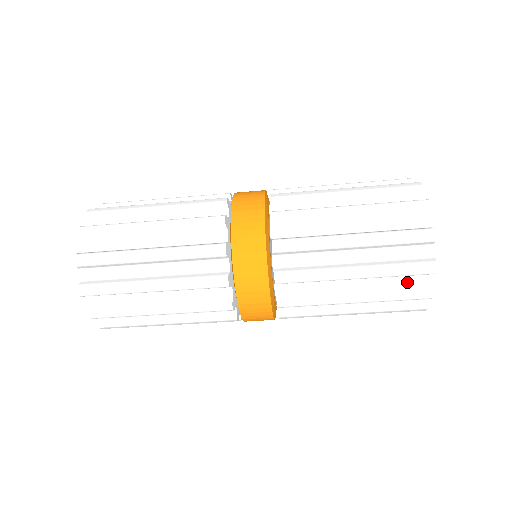
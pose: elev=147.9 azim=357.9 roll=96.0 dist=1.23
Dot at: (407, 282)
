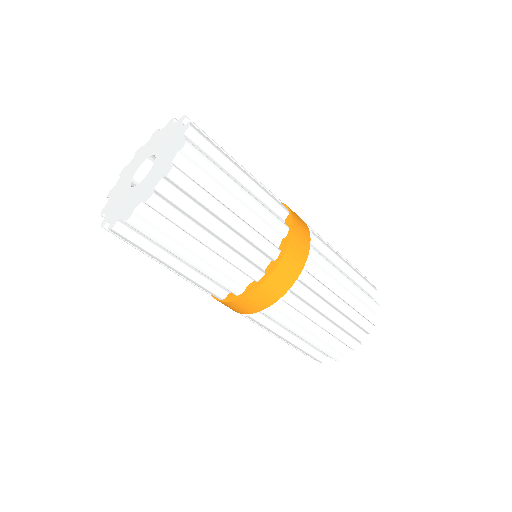
Dot at: occluded
